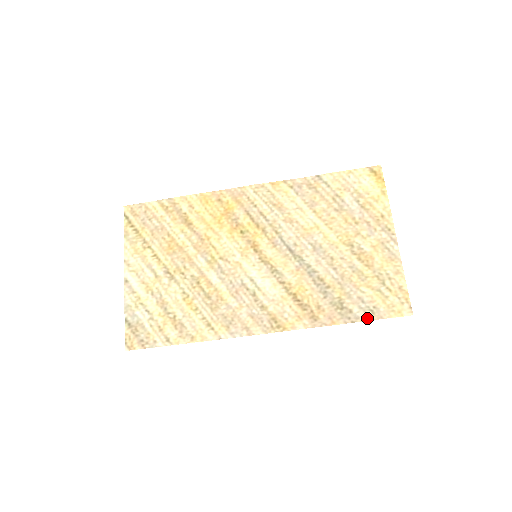
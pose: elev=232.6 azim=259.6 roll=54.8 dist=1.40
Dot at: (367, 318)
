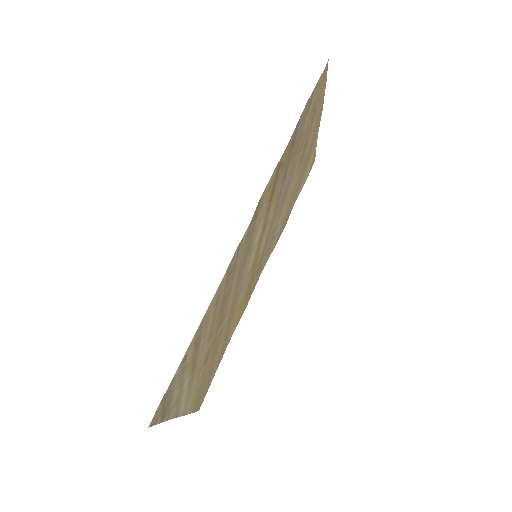
Dot at: (305, 107)
